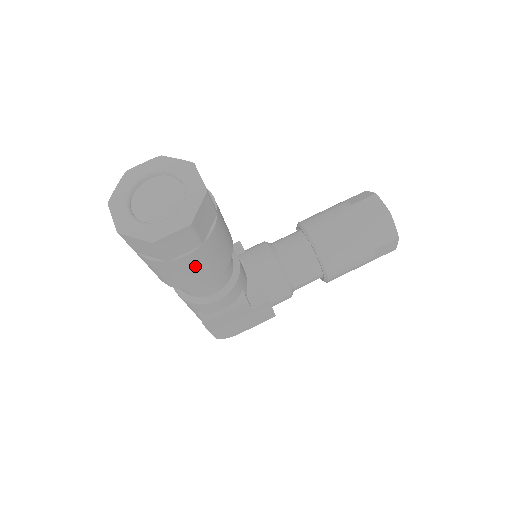
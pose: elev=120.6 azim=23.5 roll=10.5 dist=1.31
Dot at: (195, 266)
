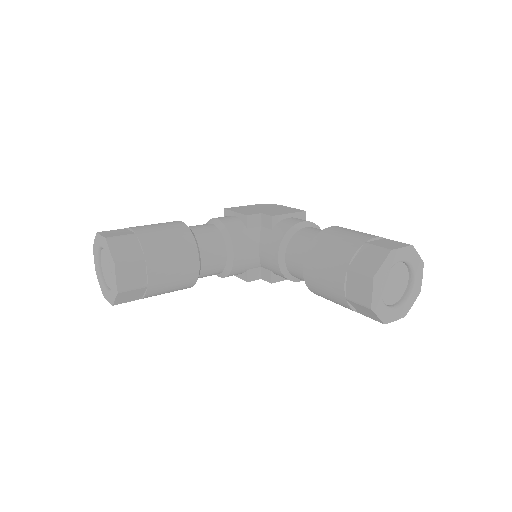
Dot at: occluded
